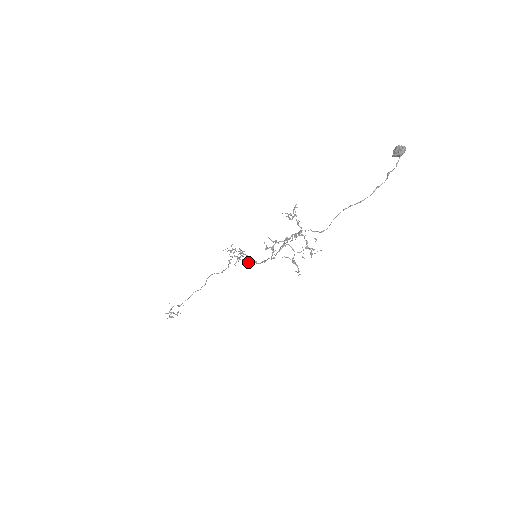
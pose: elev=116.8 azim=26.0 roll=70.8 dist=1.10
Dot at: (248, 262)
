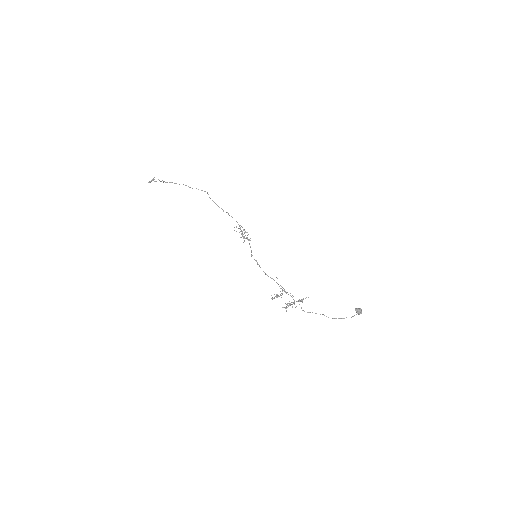
Dot at: occluded
